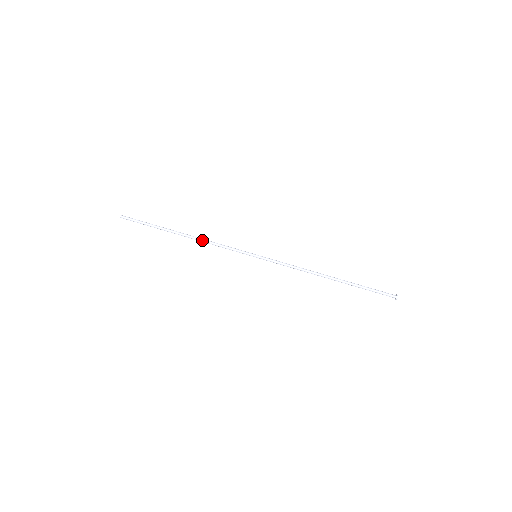
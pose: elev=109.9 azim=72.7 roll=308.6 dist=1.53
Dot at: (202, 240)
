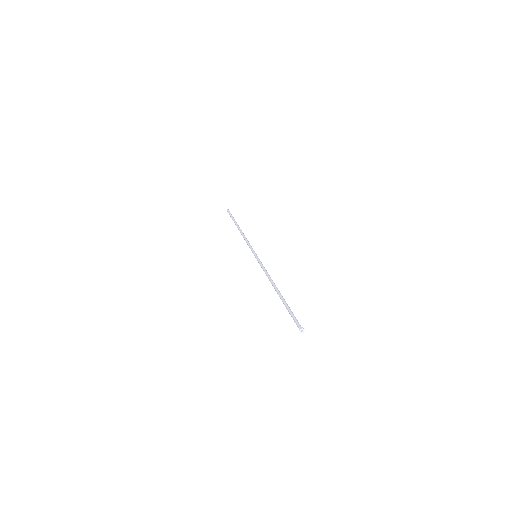
Dot at: (243, 235)
